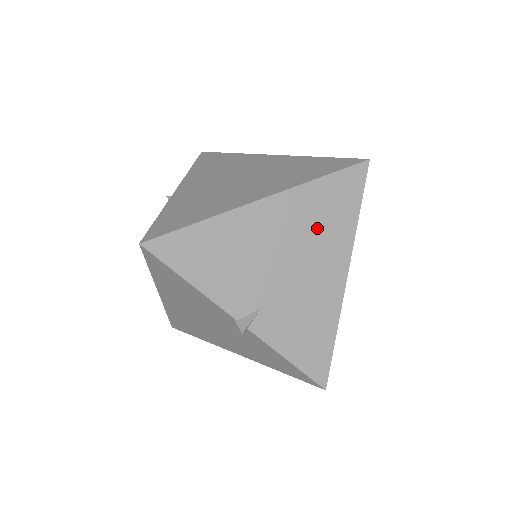
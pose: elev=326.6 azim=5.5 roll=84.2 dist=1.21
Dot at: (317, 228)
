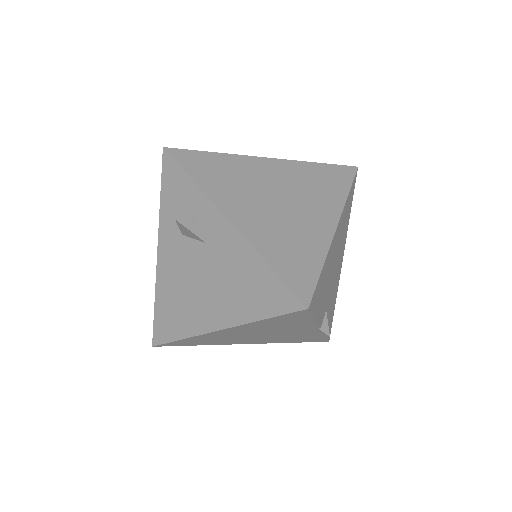
Dot at: (343, 233)
